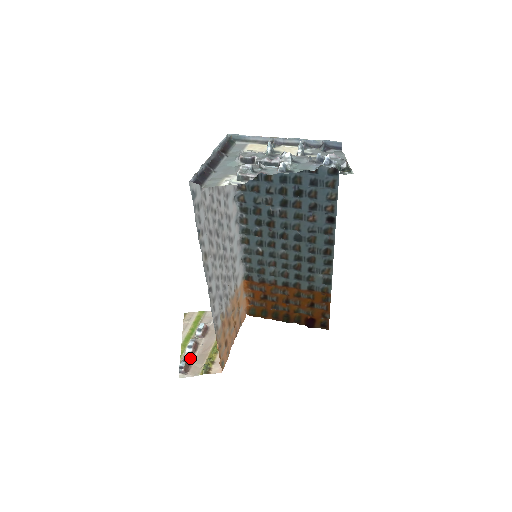
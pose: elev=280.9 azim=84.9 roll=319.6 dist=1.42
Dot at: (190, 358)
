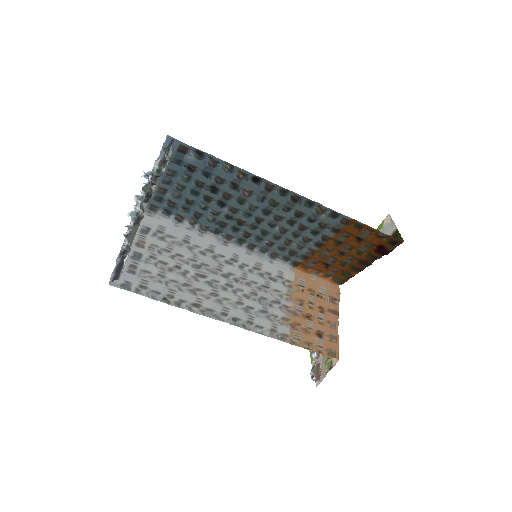
Dot at: (317, 362)
